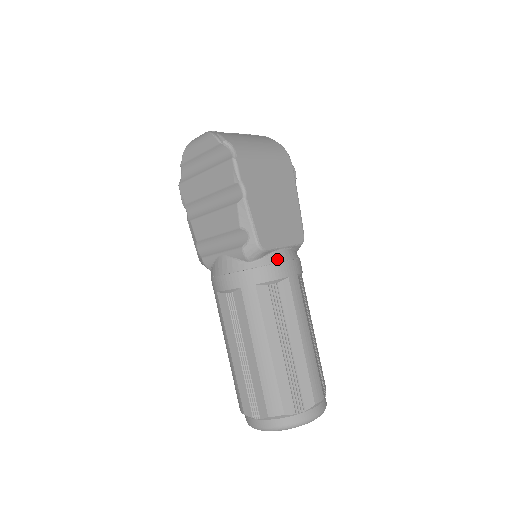
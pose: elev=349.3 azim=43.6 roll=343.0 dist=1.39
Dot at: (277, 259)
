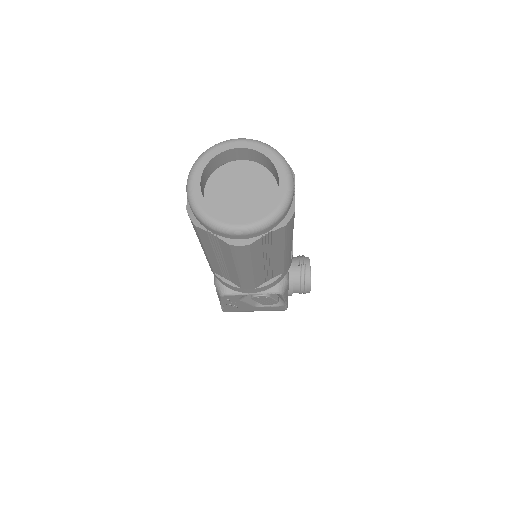
Dot at: occluded
